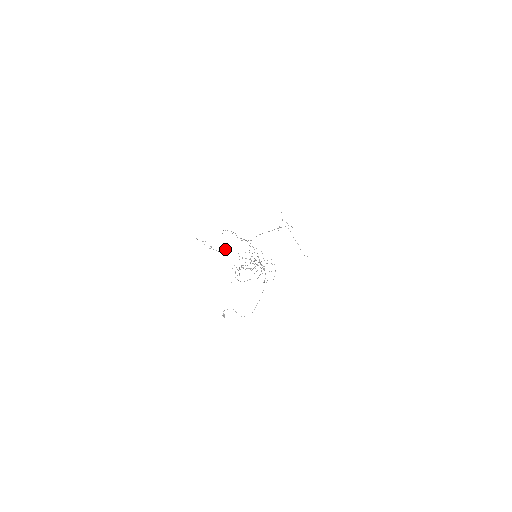
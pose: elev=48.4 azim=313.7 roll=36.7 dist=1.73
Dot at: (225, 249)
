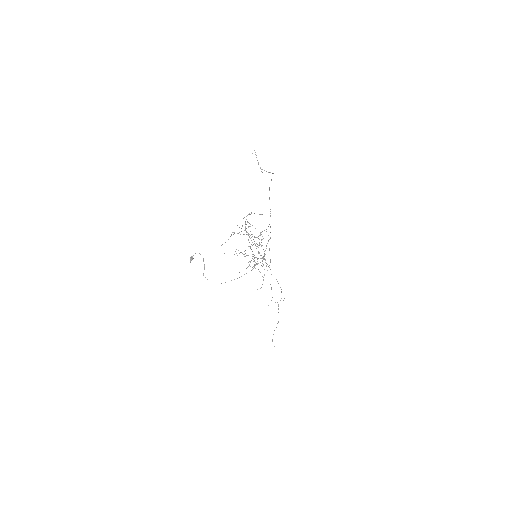
Dot at: (268, 172)
